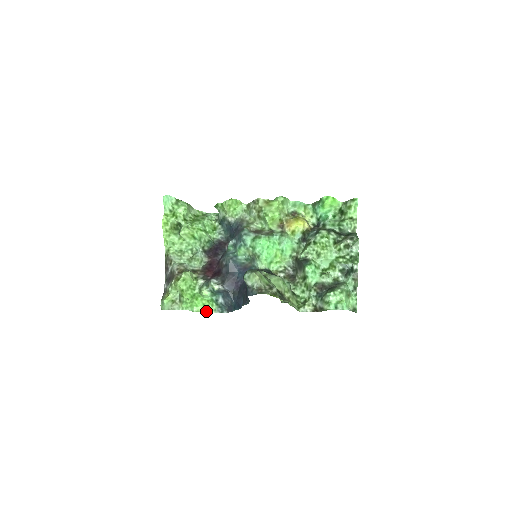
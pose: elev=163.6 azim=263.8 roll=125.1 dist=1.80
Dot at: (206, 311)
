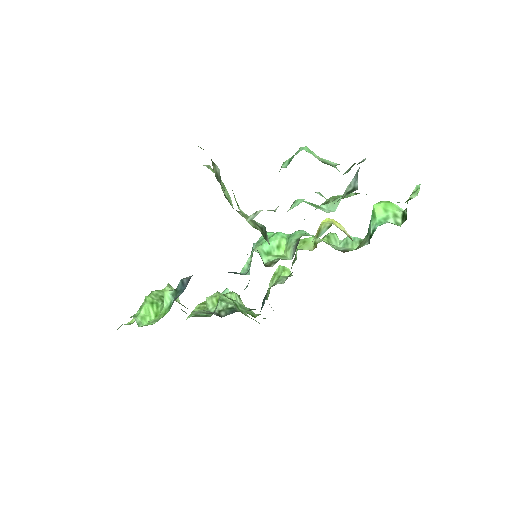
Dot at: (152, 322)
